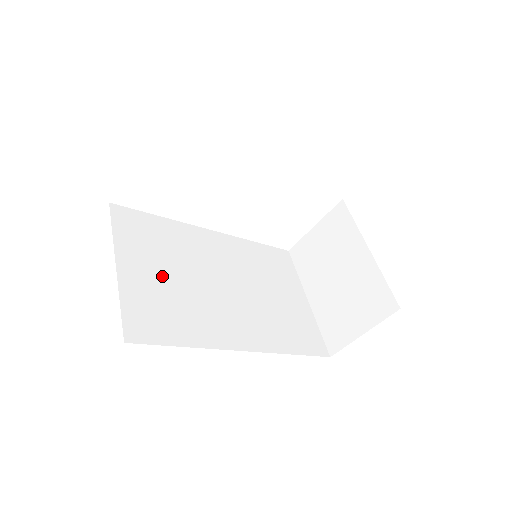
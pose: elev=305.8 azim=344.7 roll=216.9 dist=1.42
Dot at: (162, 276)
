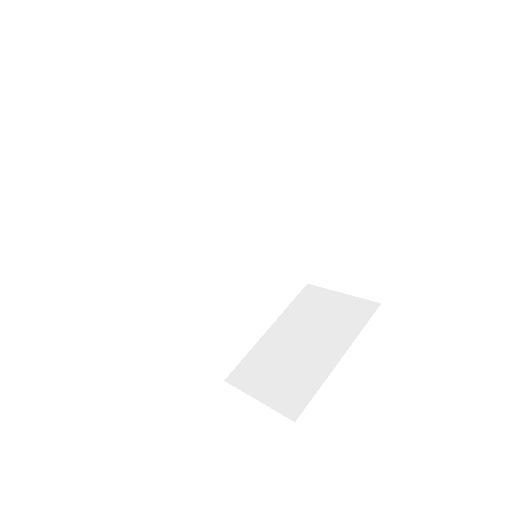
Dot at: (181, 185)
